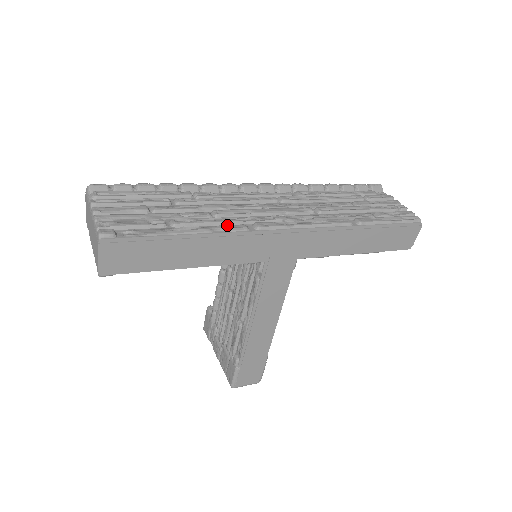
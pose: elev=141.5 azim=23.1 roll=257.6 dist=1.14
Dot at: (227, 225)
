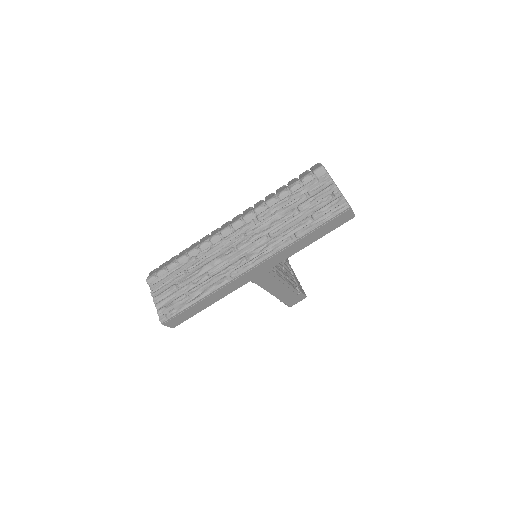
Dot at: (216, 282)
